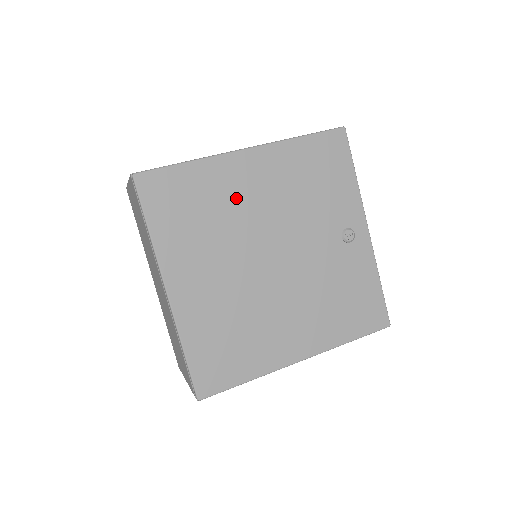
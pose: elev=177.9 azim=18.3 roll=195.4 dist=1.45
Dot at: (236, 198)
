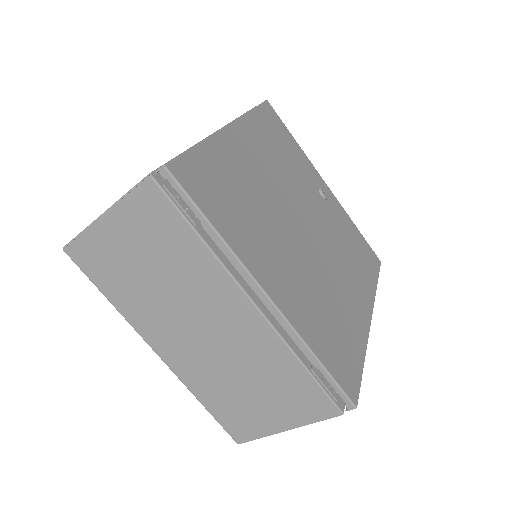
Dot at: (251, 176)
